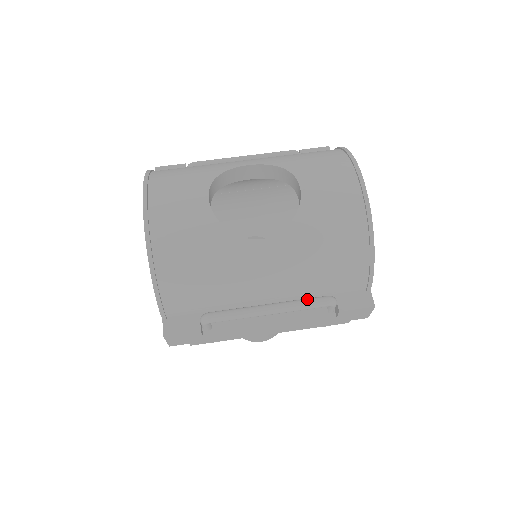
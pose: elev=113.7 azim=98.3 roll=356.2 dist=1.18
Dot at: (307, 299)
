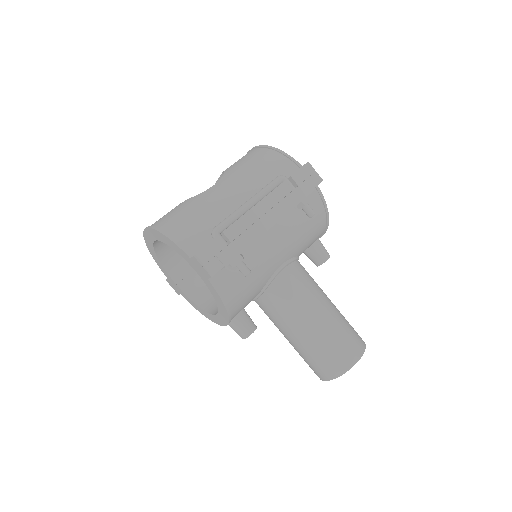
Dot at: (266, 186)
